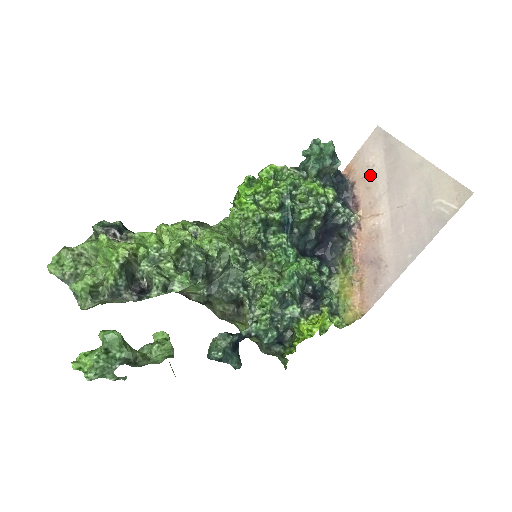
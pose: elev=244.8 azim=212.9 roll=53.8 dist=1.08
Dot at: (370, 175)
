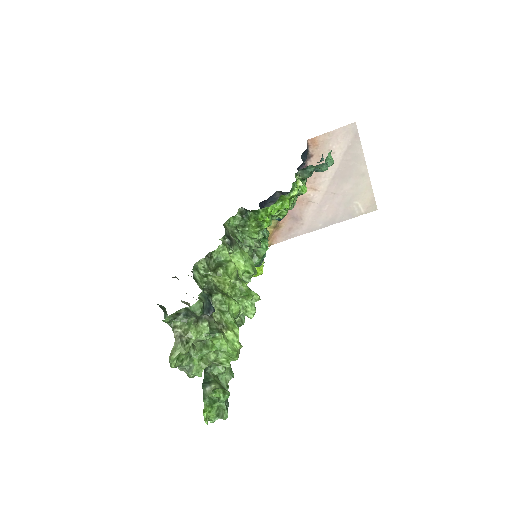
Dot at: occluded
